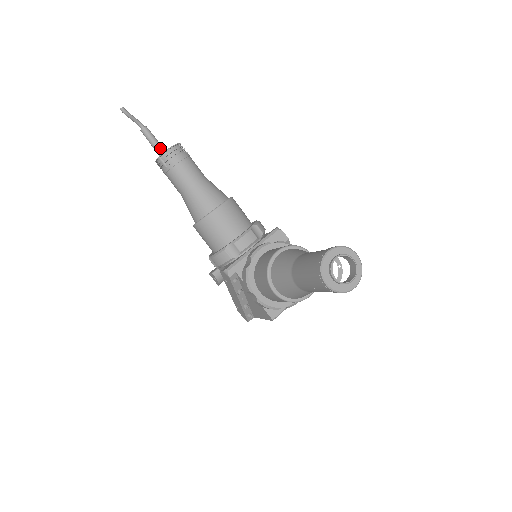
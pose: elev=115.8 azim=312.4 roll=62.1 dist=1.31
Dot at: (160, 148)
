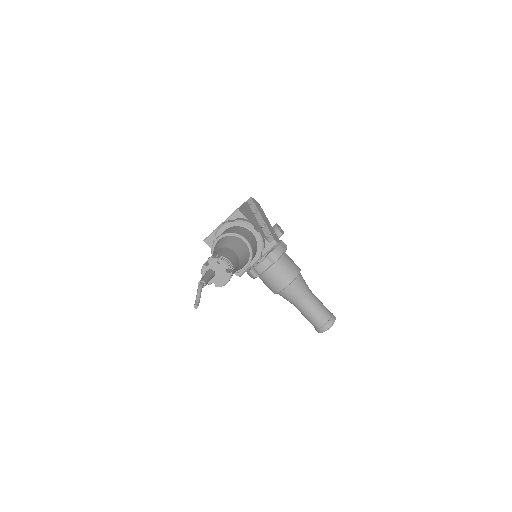
Dot at: occluded
